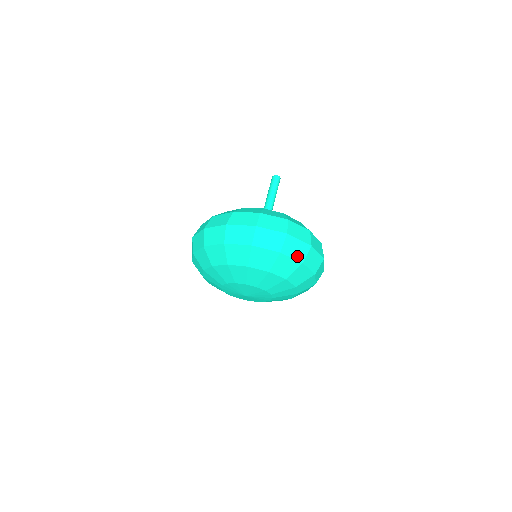
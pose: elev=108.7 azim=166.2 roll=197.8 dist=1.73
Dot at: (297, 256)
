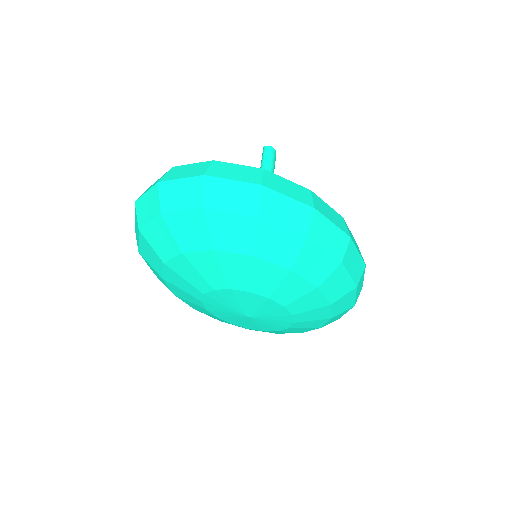
Dot at: (189, 203)
